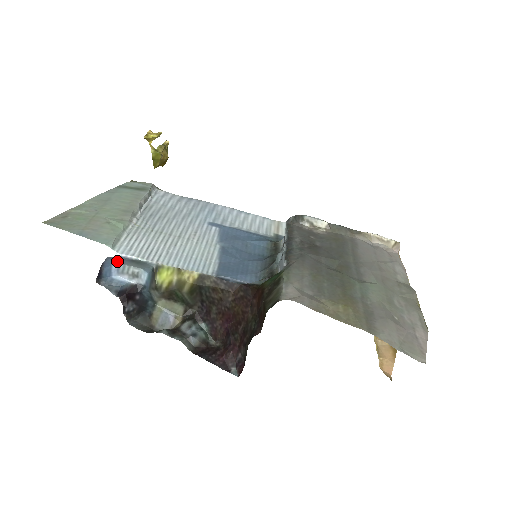
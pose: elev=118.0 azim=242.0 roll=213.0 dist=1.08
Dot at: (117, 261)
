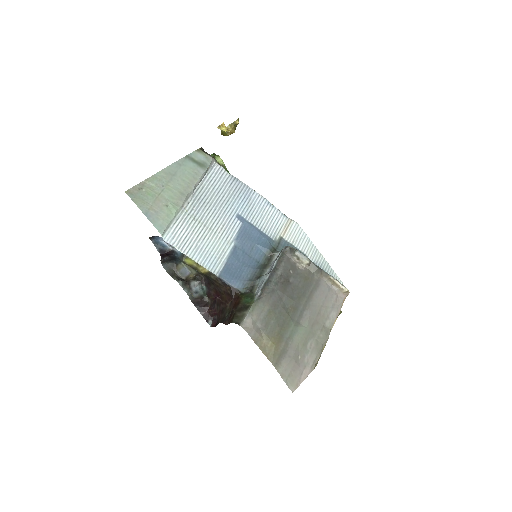
Dot at: occluded
